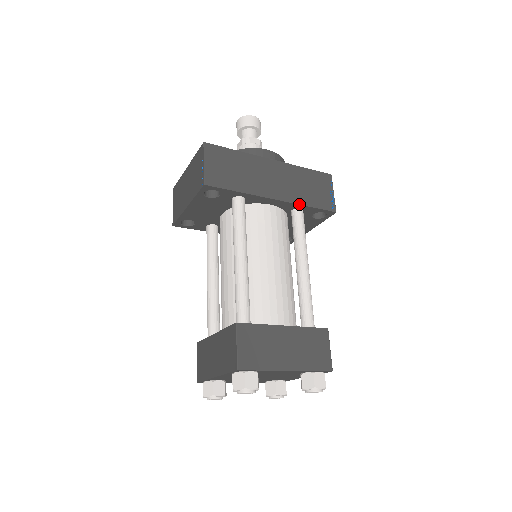
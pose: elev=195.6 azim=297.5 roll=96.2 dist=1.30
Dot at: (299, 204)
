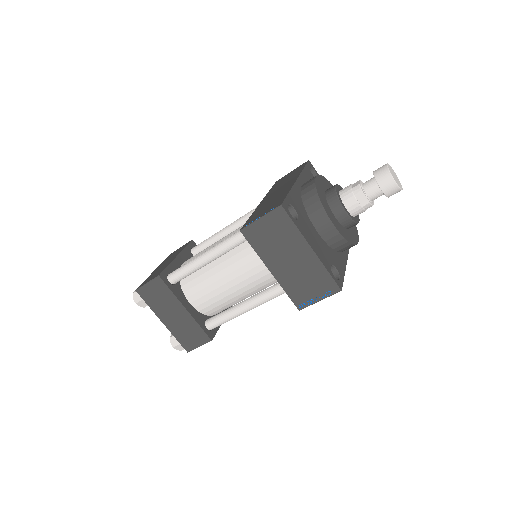
Dot at: occluded
